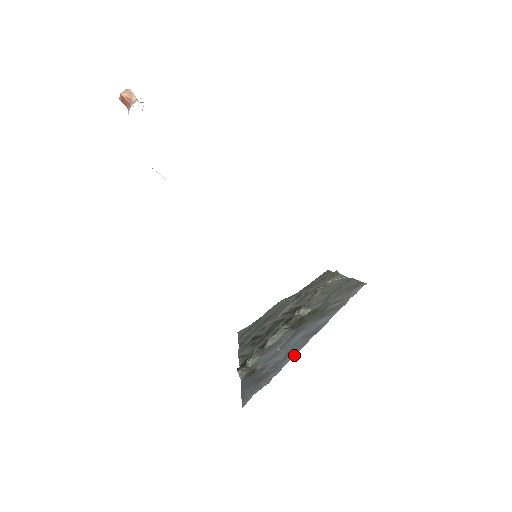
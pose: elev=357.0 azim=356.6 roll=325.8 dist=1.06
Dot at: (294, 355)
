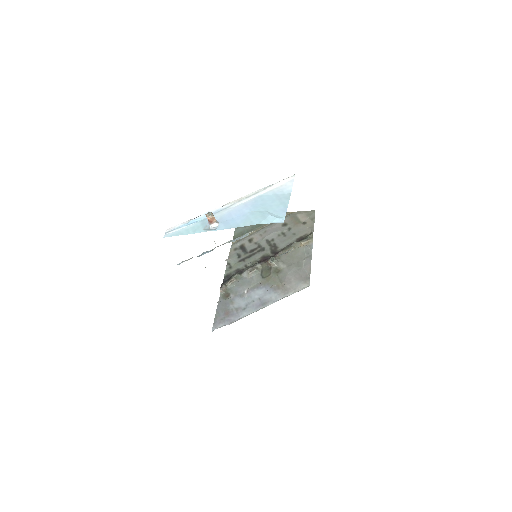
Dot at: (248, 314)
